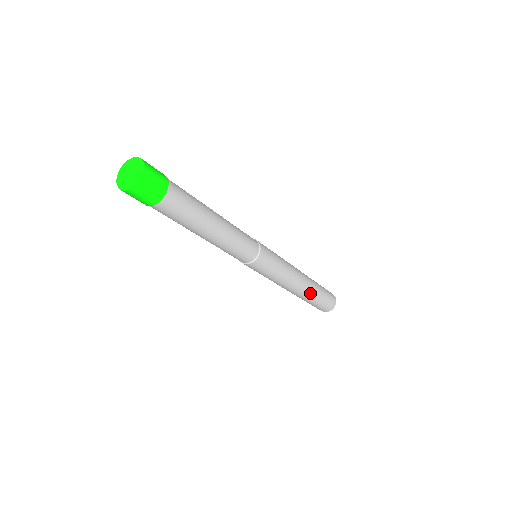
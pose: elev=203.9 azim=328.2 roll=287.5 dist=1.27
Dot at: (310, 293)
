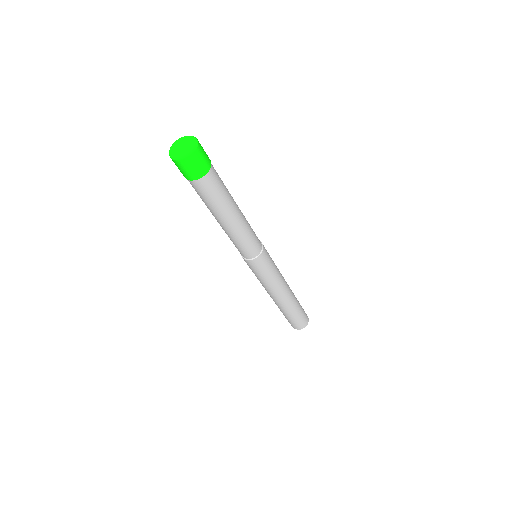
Dot at: (290, 305)
